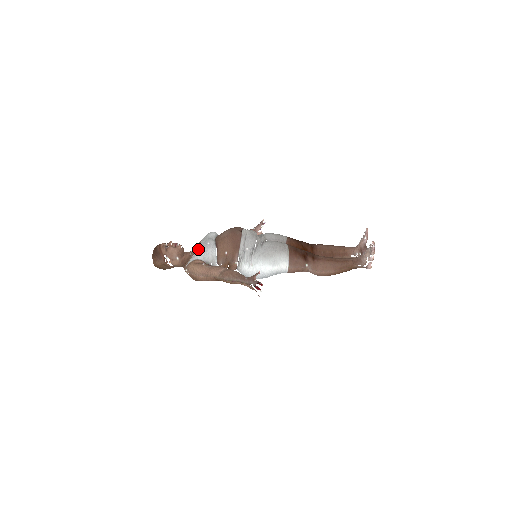
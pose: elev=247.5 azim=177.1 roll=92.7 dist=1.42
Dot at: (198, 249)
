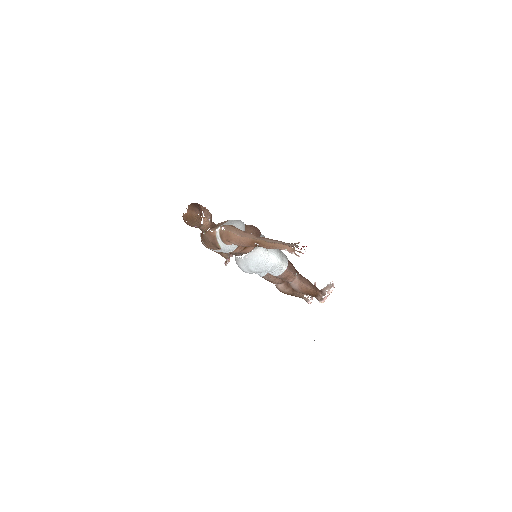
Dot at: (230, 221)
